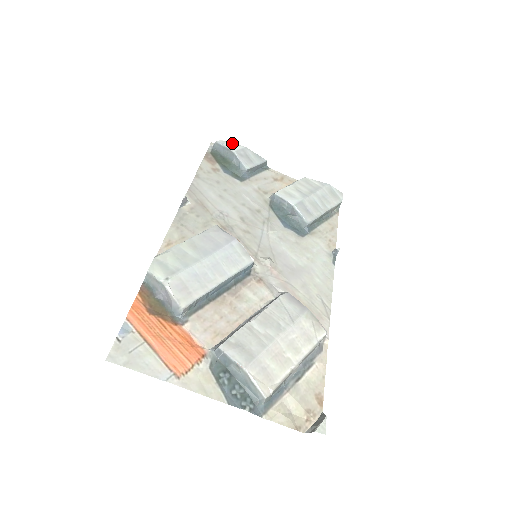
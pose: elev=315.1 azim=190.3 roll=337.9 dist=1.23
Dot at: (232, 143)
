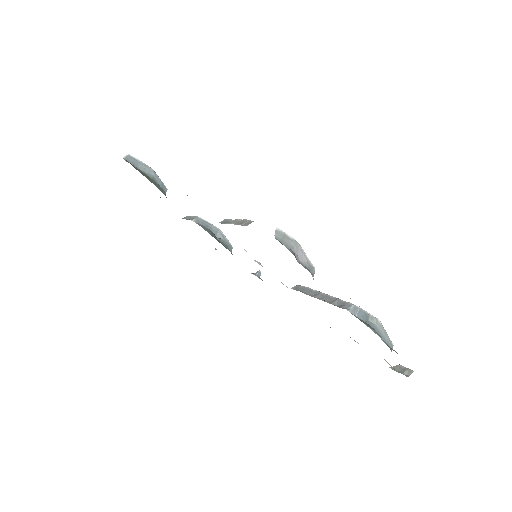
Dot at: occluded
